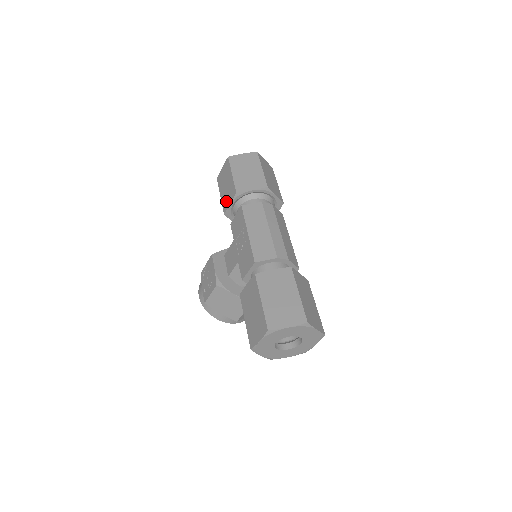
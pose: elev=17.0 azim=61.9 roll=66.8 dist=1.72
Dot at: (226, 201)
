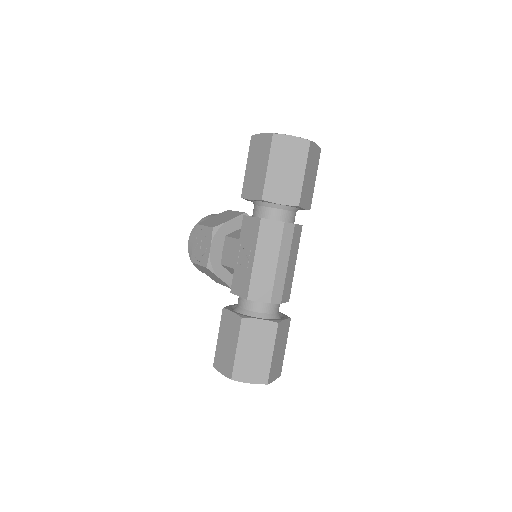
Dot at: (249, 188)
